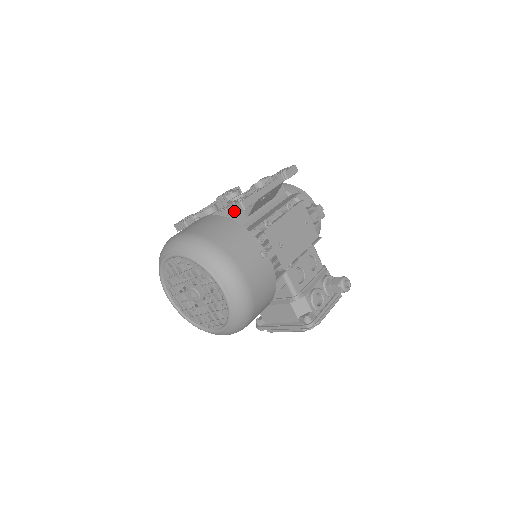
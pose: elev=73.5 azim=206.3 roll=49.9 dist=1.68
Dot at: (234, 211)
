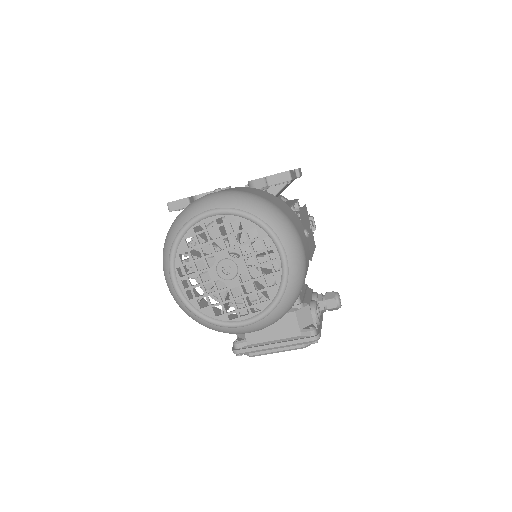
Dot at: (276, 182)
